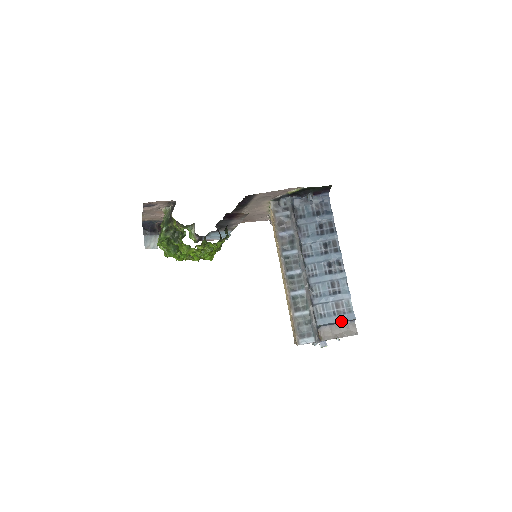
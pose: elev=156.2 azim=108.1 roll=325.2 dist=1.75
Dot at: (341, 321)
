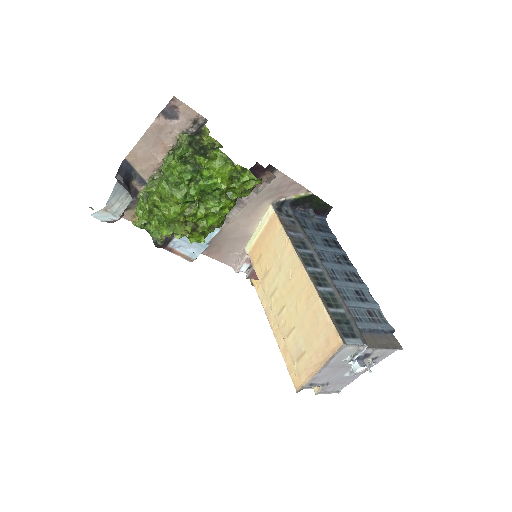
Dot at: (381, 329)
